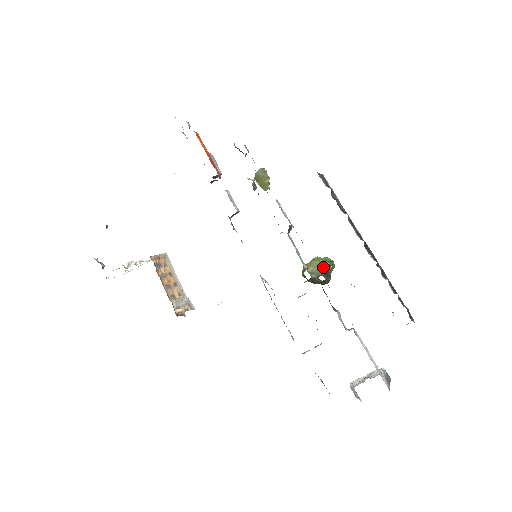
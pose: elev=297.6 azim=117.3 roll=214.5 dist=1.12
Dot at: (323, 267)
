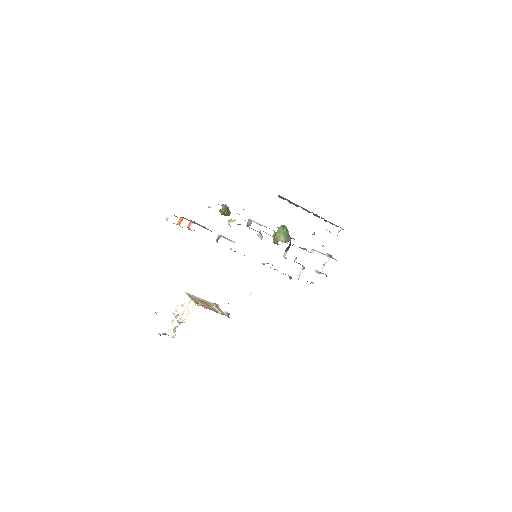
Dot at: (286, 233)
